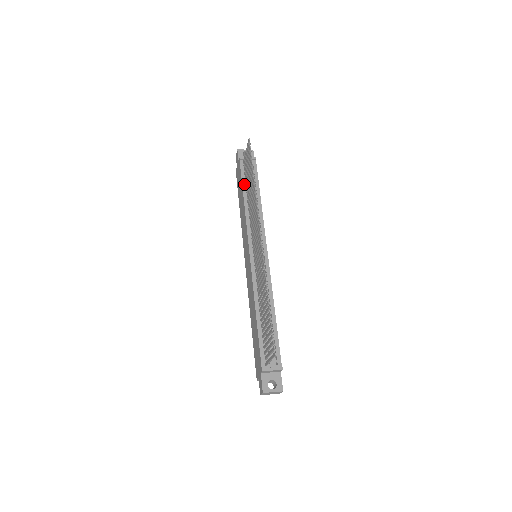
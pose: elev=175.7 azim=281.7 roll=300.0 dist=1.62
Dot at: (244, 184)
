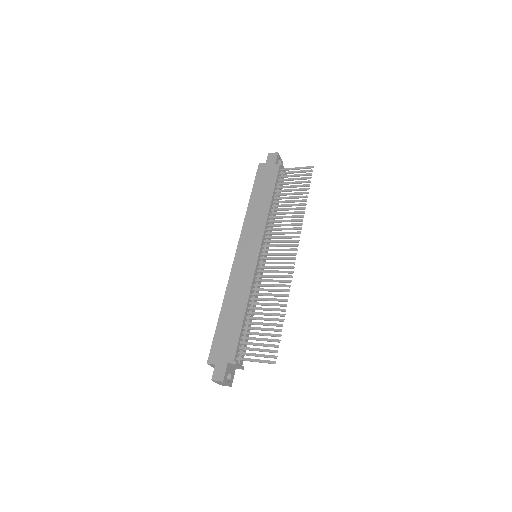
Dot at: (275, 189)
